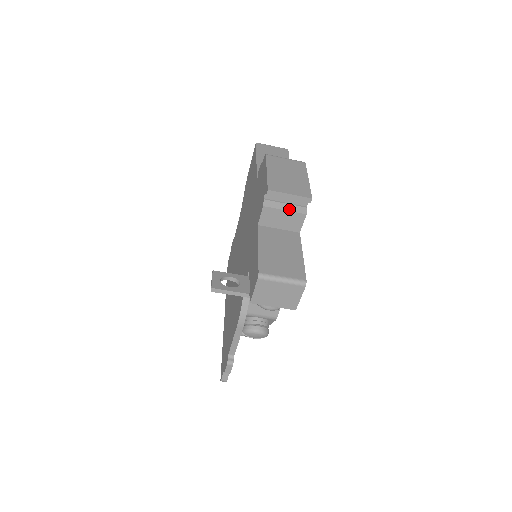
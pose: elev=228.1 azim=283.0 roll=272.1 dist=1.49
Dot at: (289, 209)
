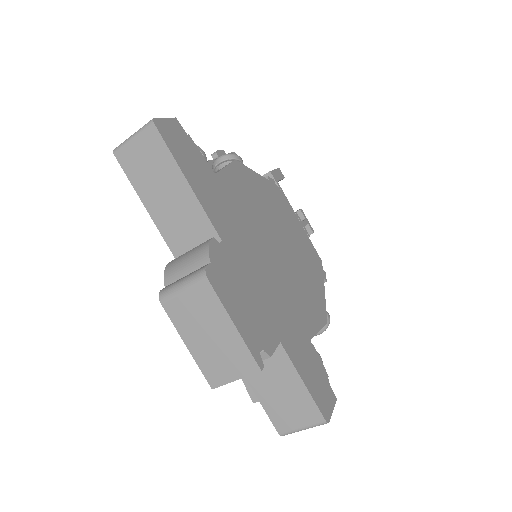
Dot at: occluded
